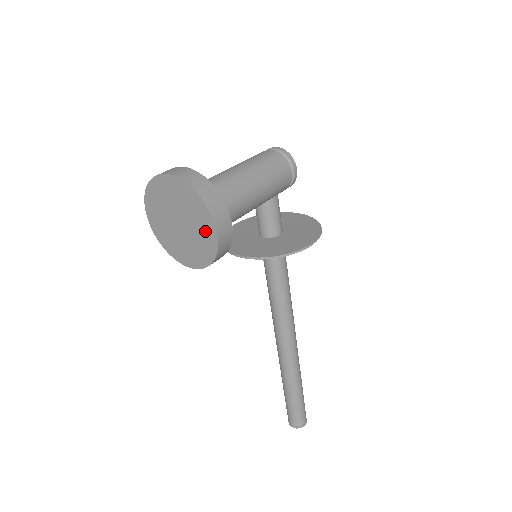
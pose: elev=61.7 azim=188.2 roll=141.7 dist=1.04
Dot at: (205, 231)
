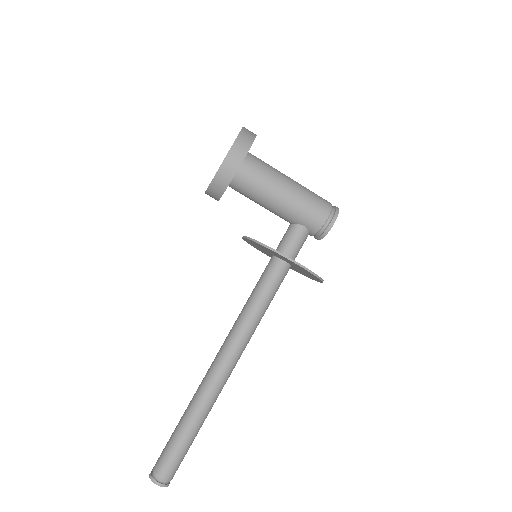
Dot at: occluded
